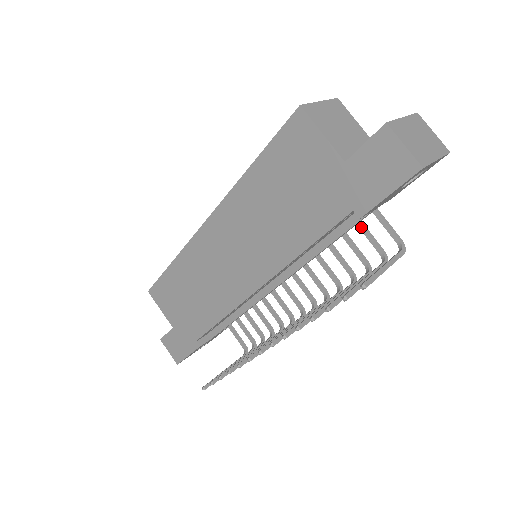
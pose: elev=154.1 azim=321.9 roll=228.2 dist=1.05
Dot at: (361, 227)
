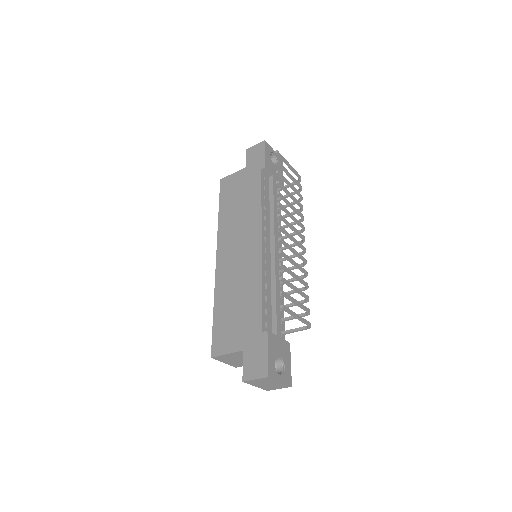
Dot at: occluded
